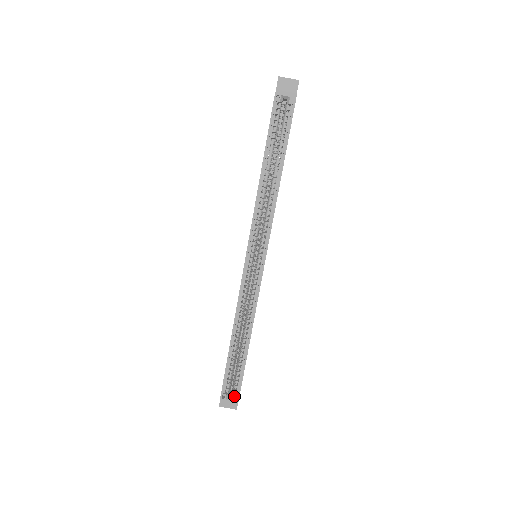
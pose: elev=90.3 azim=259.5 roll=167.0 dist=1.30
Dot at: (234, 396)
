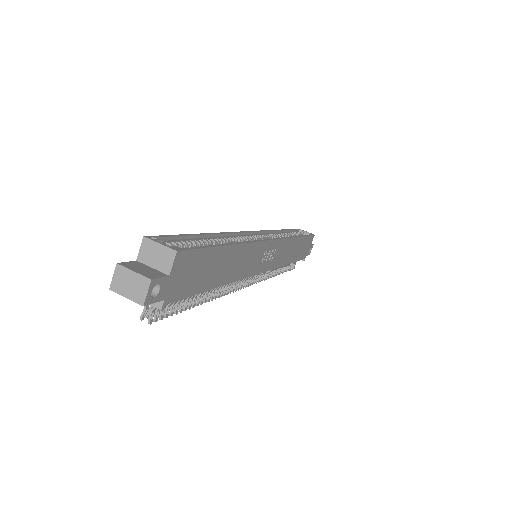
Dot at: (175, 246)
